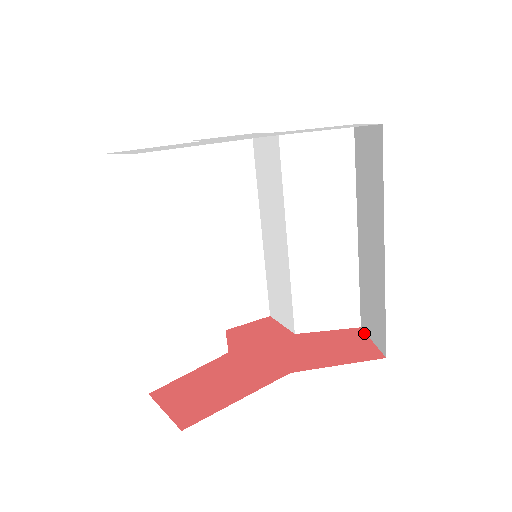
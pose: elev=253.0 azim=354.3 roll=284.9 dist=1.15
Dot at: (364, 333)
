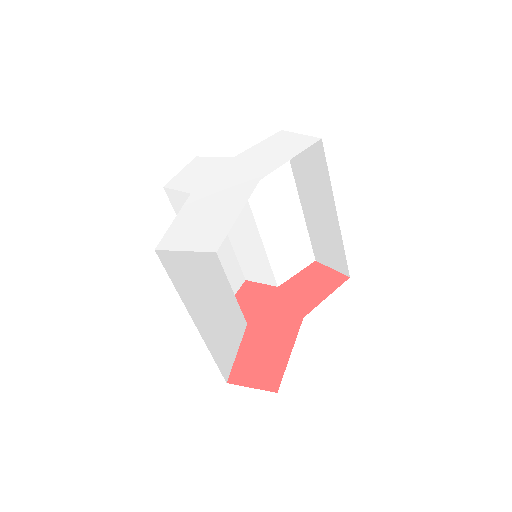
Dot at: (322, 265)
